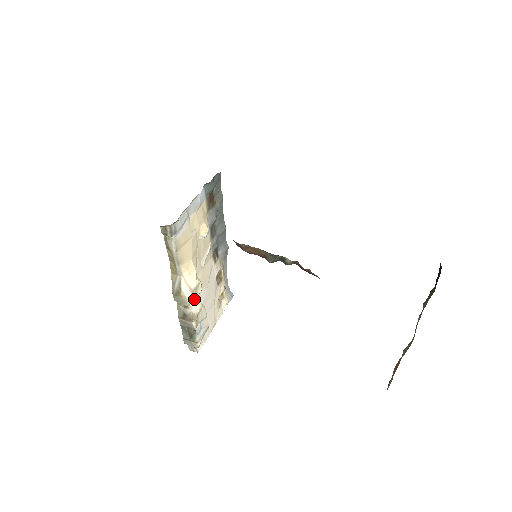
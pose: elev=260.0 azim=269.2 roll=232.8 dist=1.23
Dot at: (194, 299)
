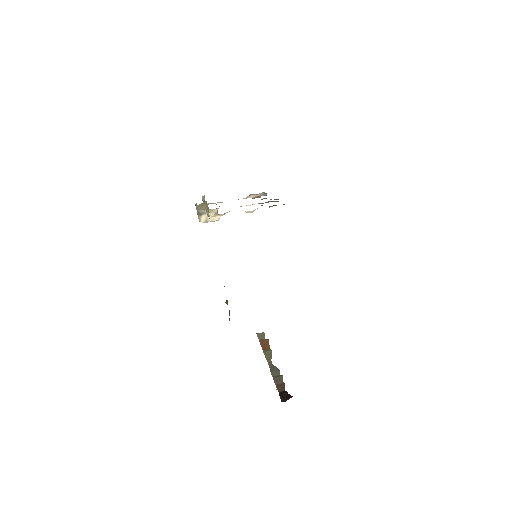
Dot at: occluded
